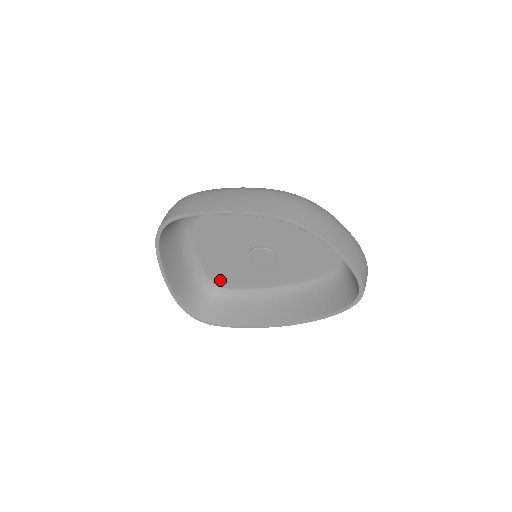
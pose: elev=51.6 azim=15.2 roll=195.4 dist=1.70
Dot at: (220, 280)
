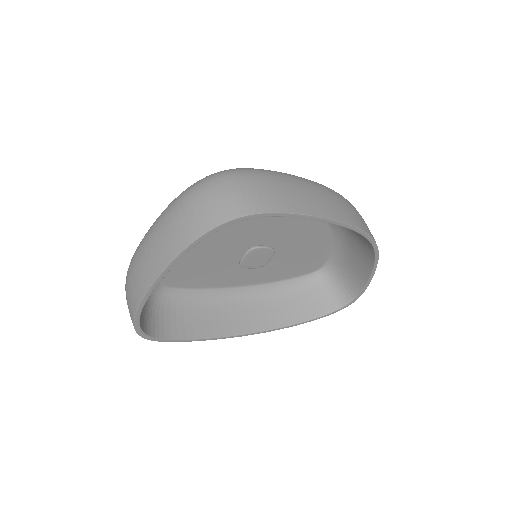
Dot at: (173, 277)
